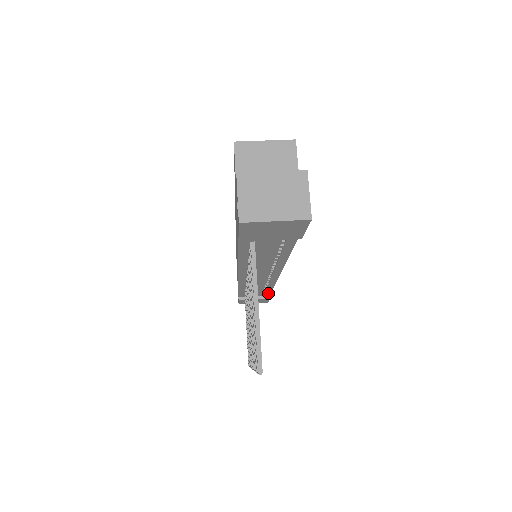
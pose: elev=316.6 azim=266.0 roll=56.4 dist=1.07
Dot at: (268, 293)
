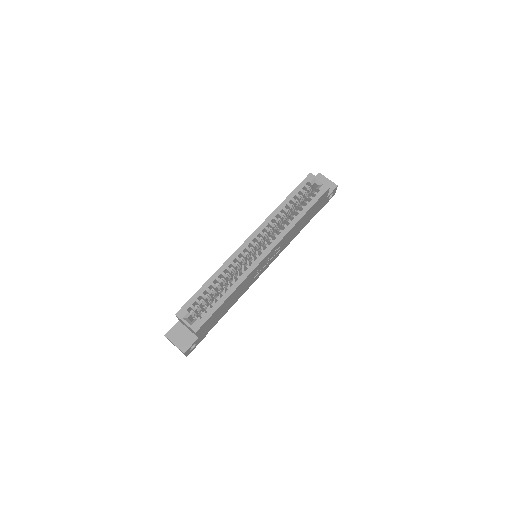
Dot at: occluded
